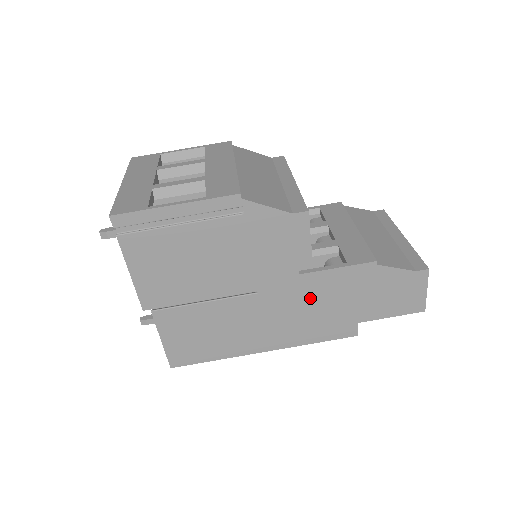
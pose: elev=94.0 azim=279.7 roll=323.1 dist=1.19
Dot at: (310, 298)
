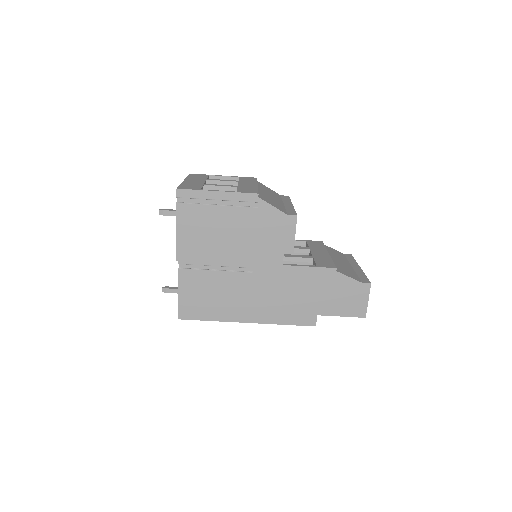
Dot at: (287, 286)
